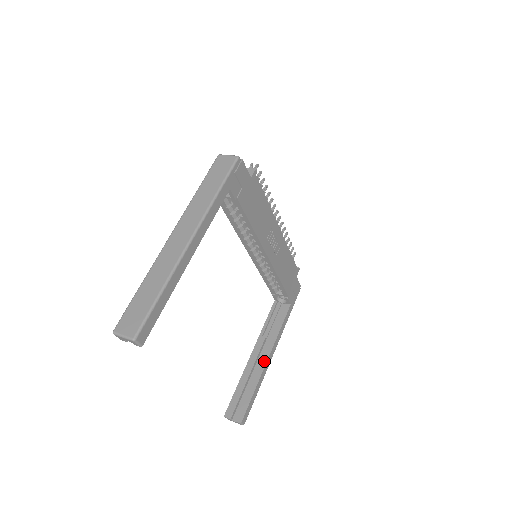
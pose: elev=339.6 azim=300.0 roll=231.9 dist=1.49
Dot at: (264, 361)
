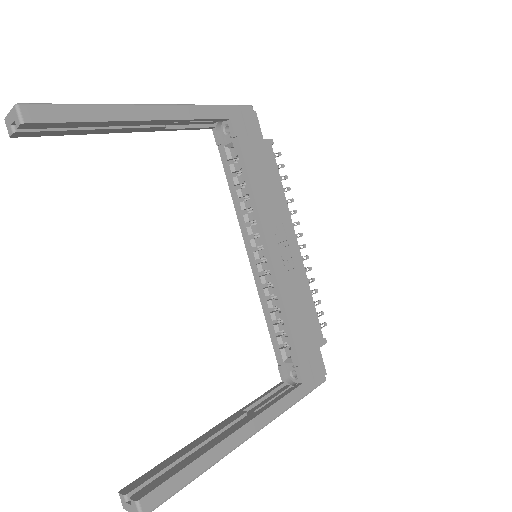
Dot at: (228, 432)
